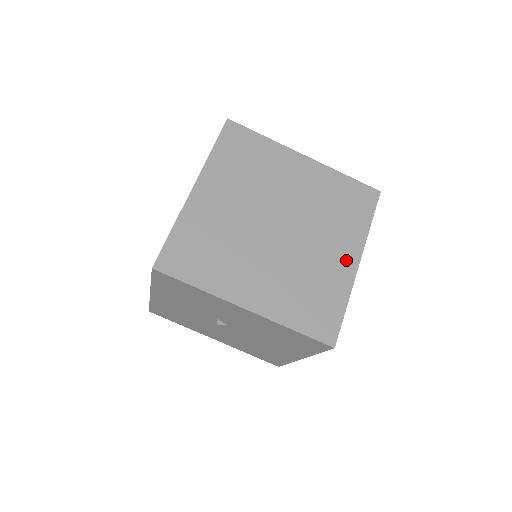
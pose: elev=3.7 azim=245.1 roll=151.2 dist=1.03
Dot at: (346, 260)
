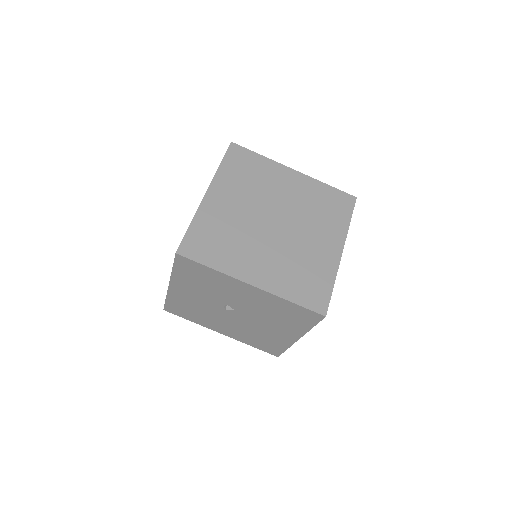
Dot at: (331, 249)
